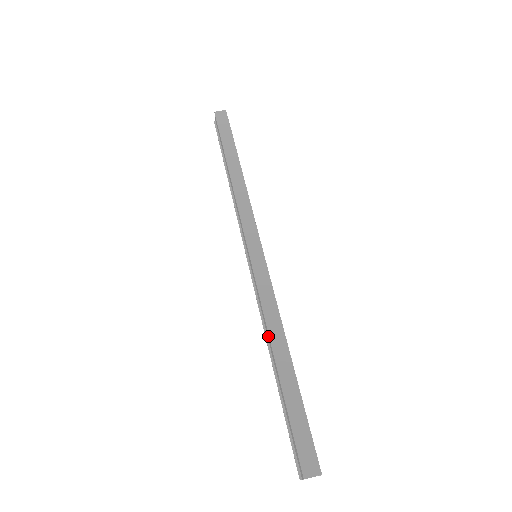
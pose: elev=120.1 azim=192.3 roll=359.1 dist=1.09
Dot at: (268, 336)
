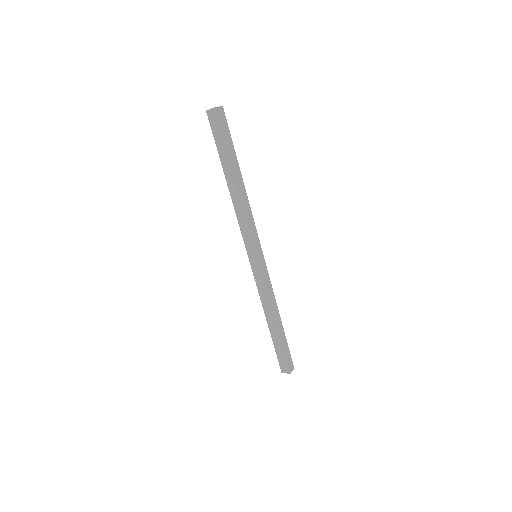
Dot at: (269, 310)
